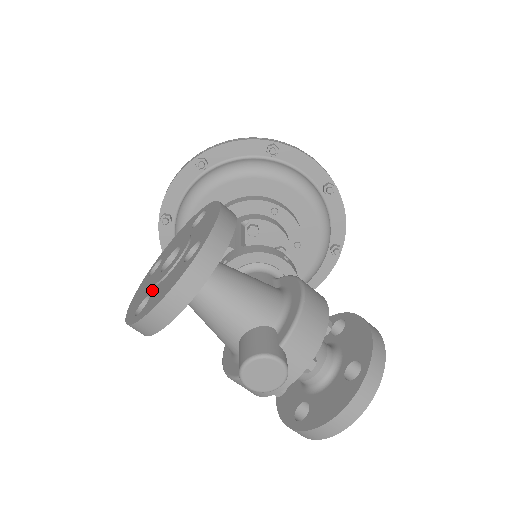
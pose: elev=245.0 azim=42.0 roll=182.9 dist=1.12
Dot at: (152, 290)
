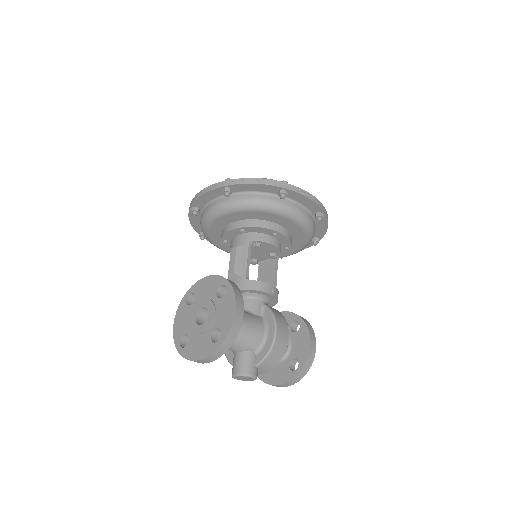
Dot at: (190, 333)
